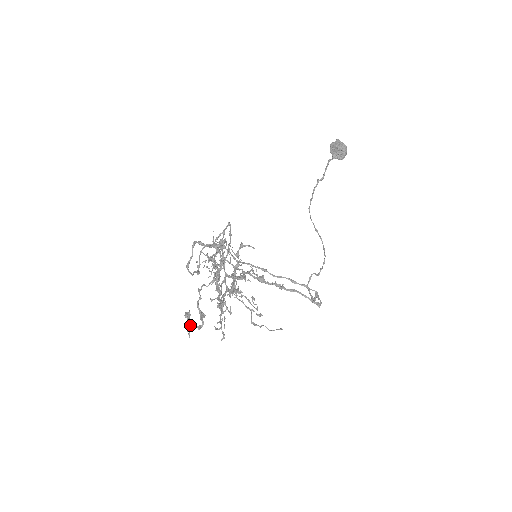
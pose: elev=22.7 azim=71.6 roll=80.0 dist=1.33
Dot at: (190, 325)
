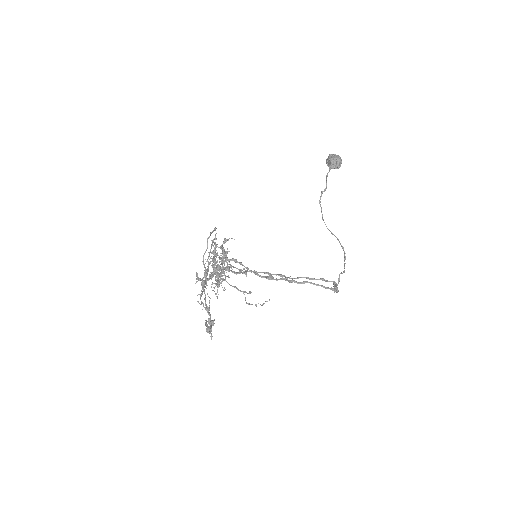
Dot at: (209, 326)
